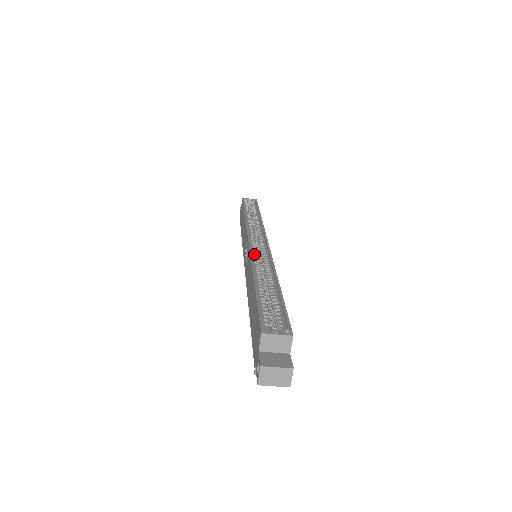
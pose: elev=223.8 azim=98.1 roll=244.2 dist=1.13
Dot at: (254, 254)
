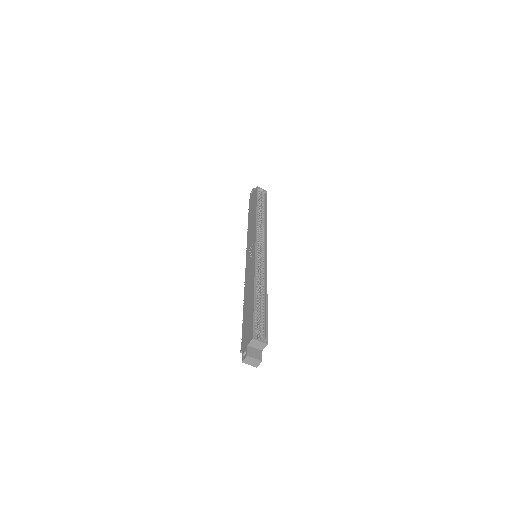
Dot at: (257, 262)
